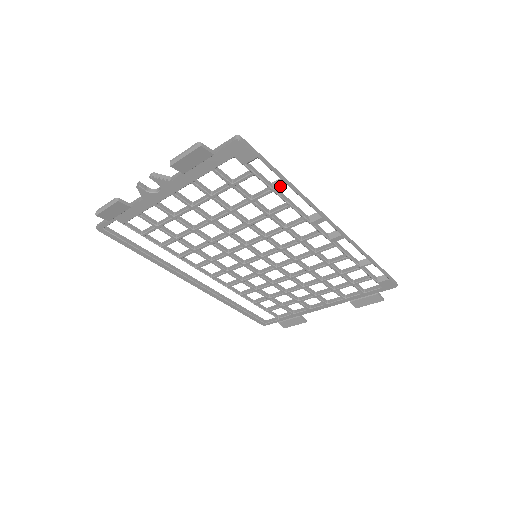
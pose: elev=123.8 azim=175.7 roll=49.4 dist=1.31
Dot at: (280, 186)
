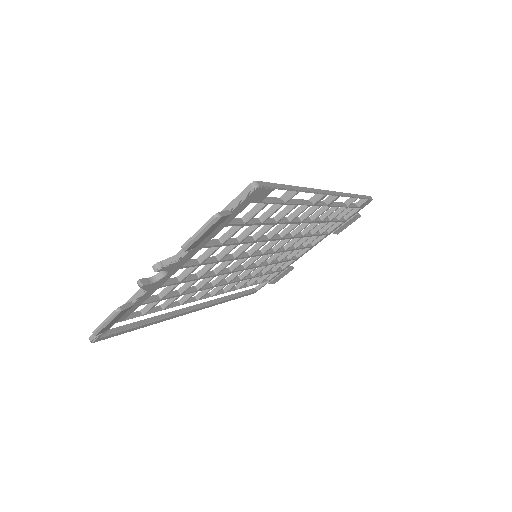
Dot at: (292, 197)
